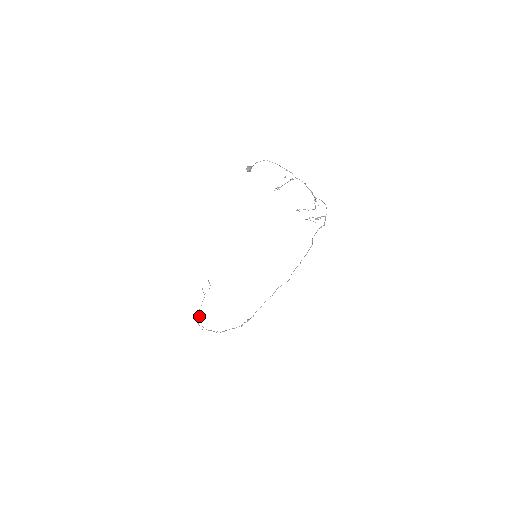
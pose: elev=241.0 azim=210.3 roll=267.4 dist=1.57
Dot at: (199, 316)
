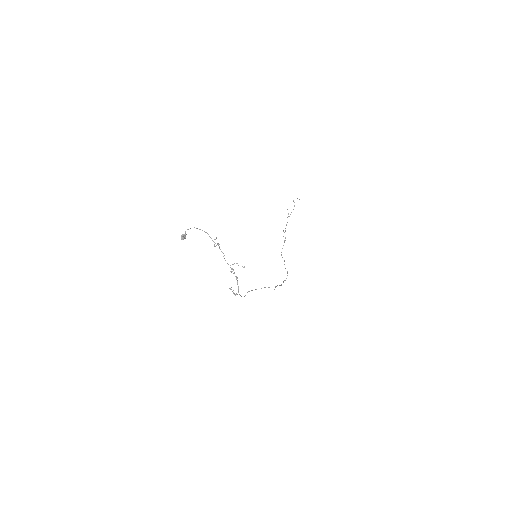
Dot at: (285, 237)
